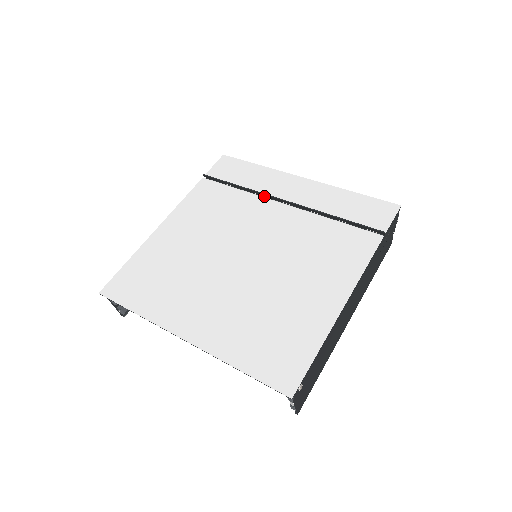
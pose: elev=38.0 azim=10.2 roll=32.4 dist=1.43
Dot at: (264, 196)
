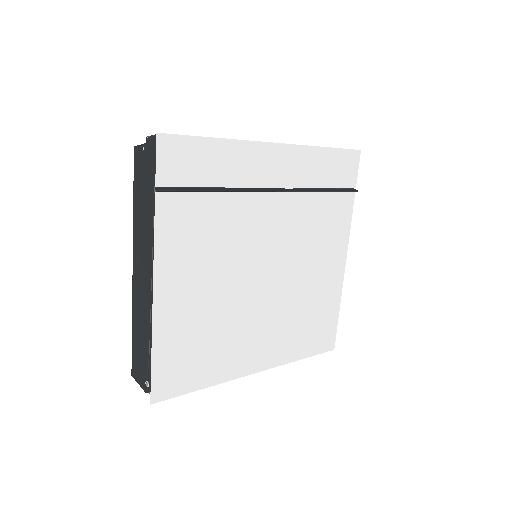
Dot at: occluded
